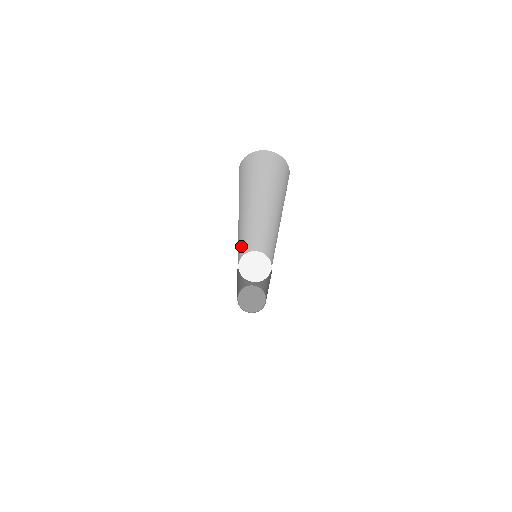
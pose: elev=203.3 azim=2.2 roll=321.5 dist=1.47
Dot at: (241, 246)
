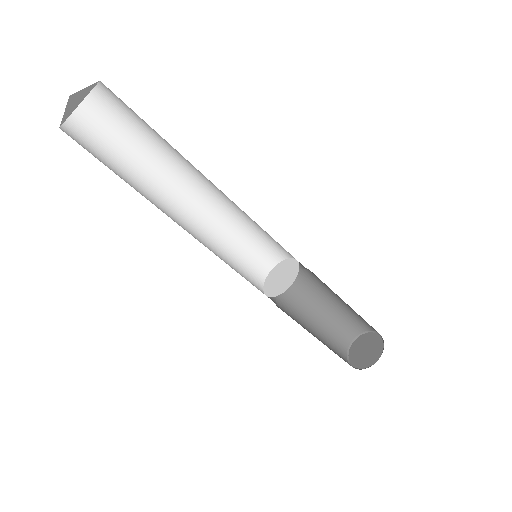
Dot at: (254, 241)
